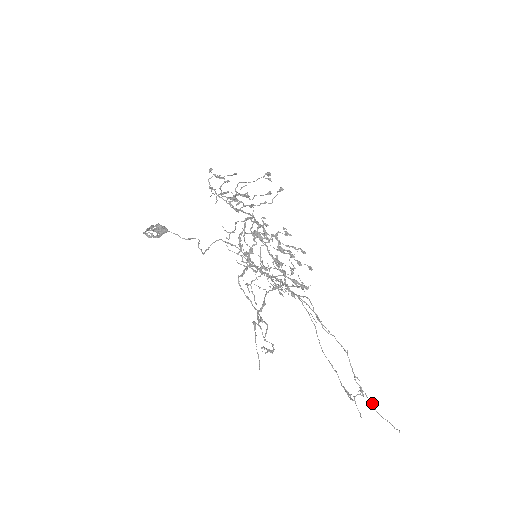
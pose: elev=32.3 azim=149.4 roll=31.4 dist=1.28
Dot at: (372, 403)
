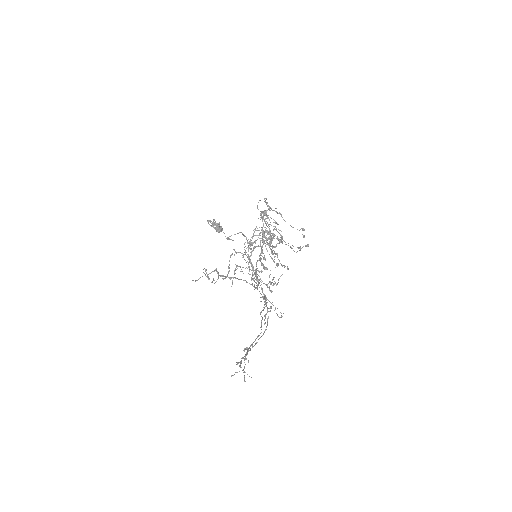
Dot at: (245, 357)
